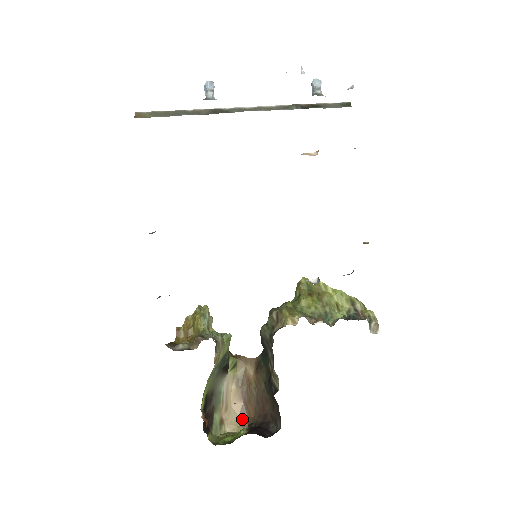
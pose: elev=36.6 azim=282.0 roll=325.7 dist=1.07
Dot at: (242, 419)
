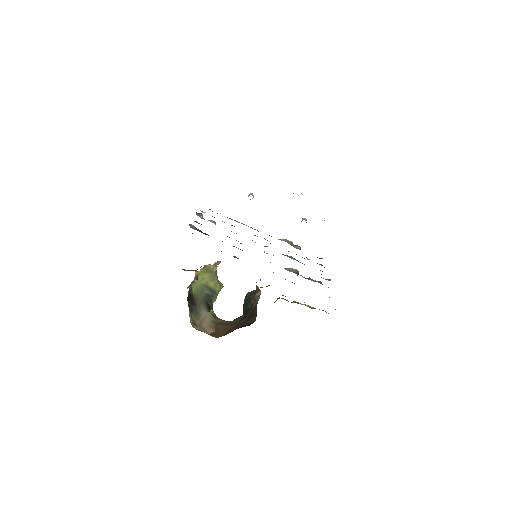
Dot at: (212, 336)
